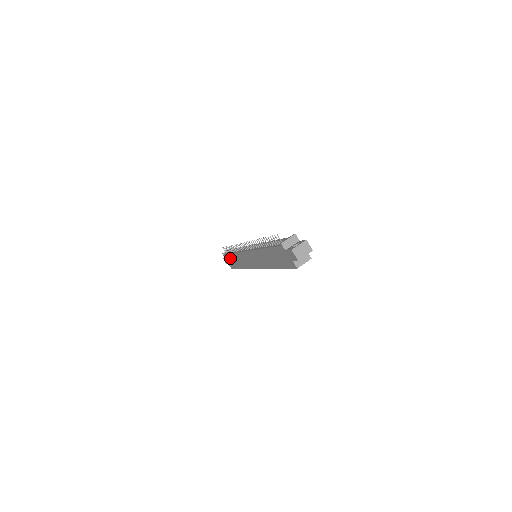
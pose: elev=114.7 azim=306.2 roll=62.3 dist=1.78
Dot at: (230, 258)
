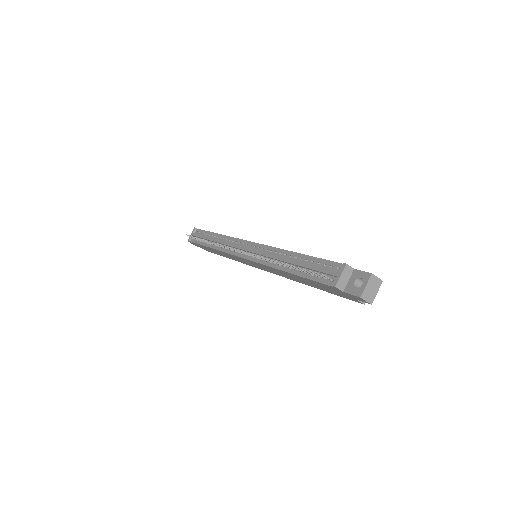
Dot at: (205, 247)
